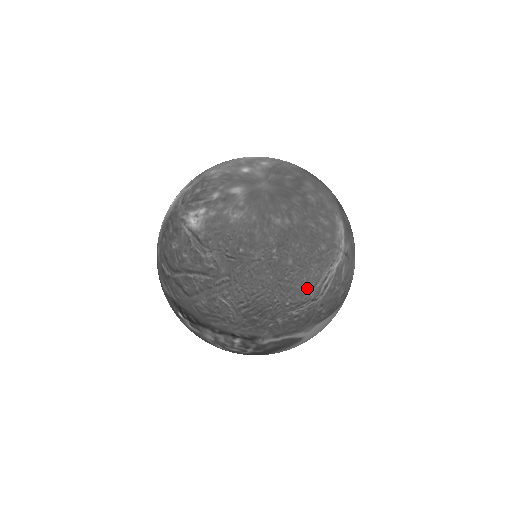
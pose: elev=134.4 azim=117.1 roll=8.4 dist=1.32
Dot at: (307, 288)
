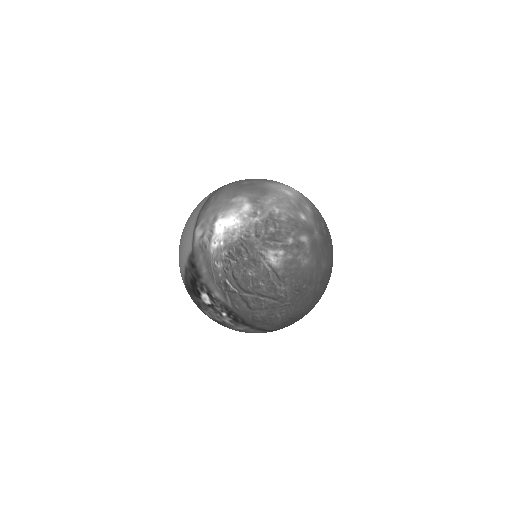
Dot at: occluded
